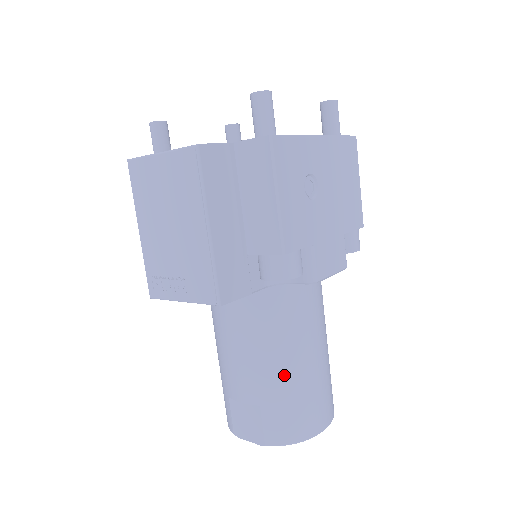
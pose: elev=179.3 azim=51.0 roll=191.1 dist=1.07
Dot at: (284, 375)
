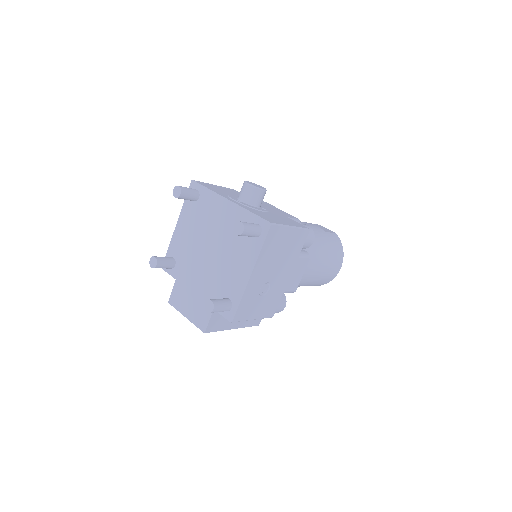
Dot at: occluded
